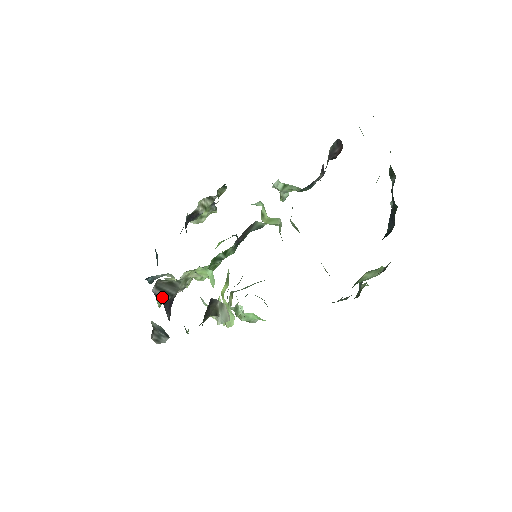
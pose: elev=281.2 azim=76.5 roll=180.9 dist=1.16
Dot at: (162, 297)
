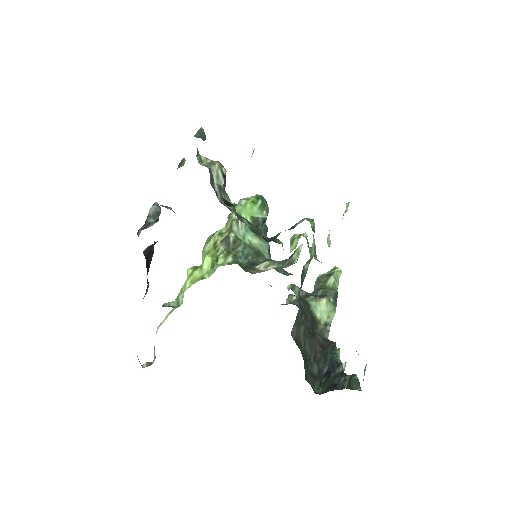
Dot at: (155, 243)
